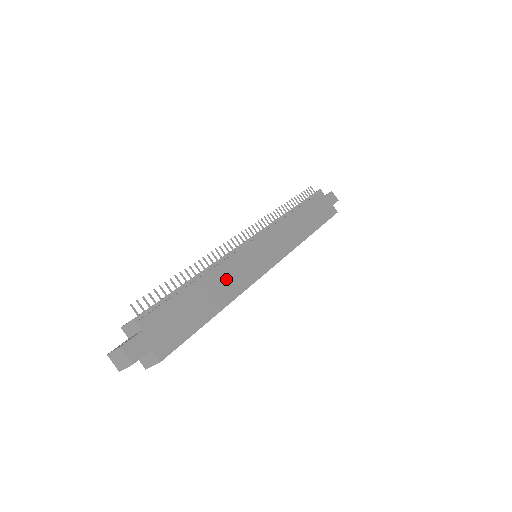
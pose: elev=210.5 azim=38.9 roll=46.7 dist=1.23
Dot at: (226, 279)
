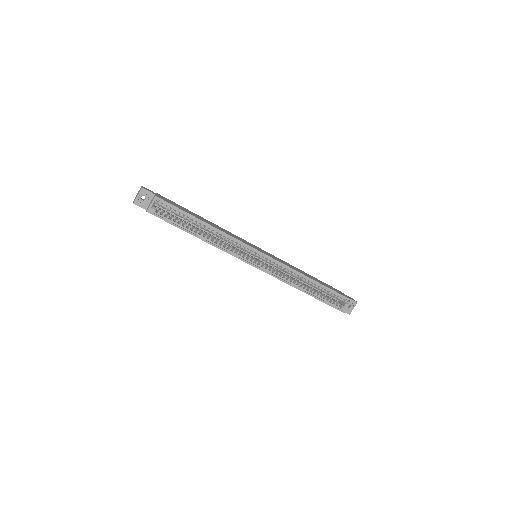
Dot at: (222, 229)
